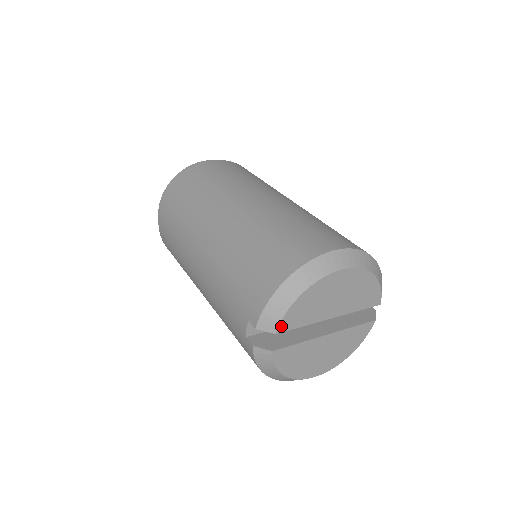
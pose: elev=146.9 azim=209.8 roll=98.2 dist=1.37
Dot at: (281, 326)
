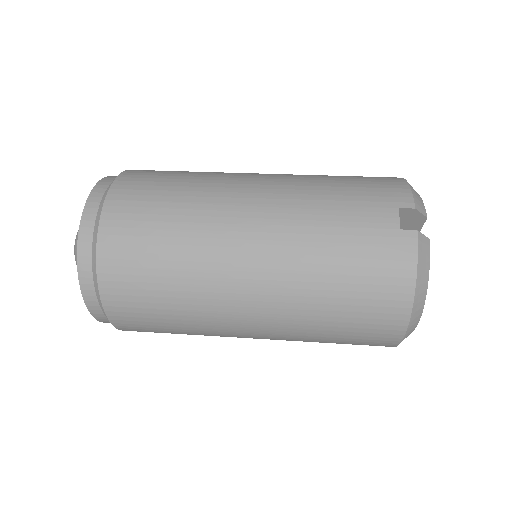
Dot at: occluded
